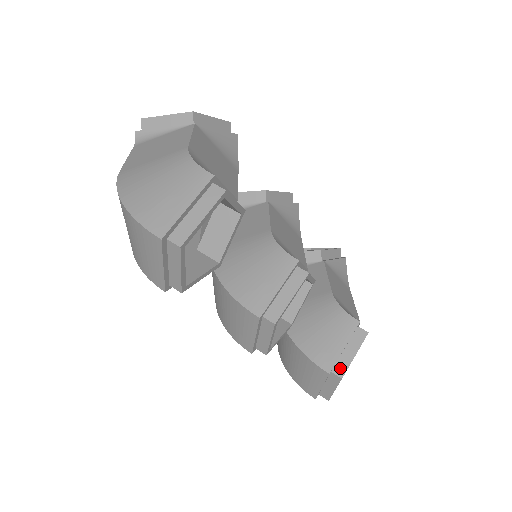
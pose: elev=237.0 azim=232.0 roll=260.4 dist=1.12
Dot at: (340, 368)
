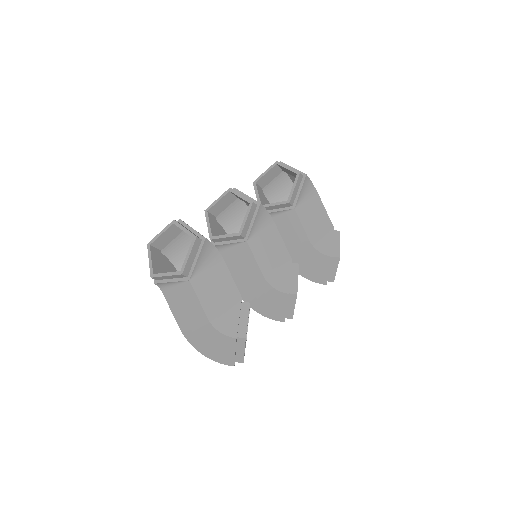
Dot at: (331, 278)
